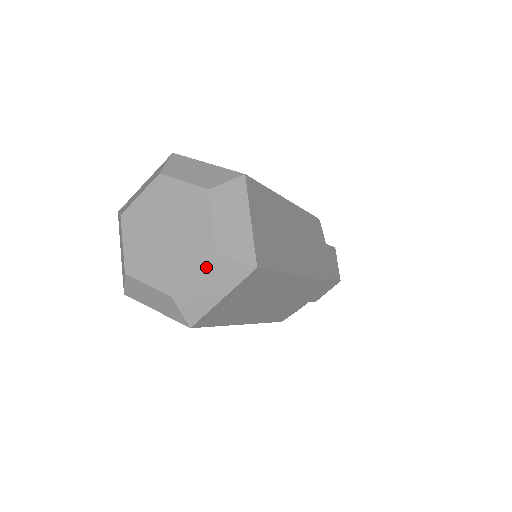
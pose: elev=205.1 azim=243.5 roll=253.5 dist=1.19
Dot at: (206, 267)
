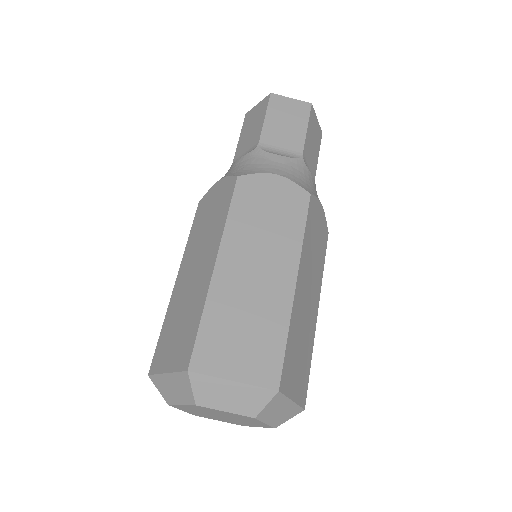
Dot at: occluded
